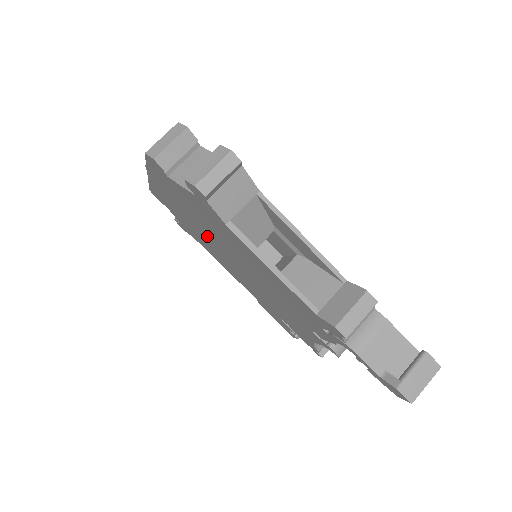
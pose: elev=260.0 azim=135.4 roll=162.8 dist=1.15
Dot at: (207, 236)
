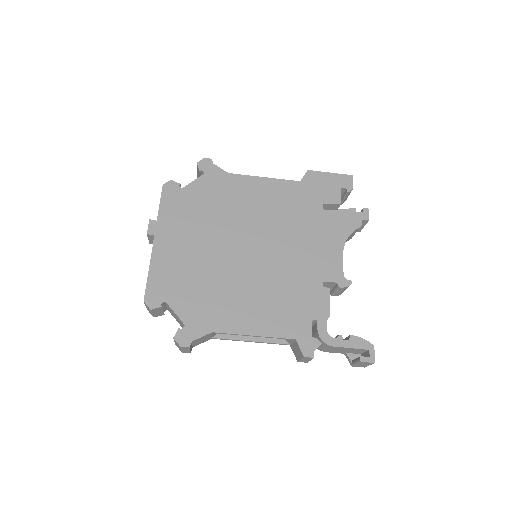
Dot at: occluded
